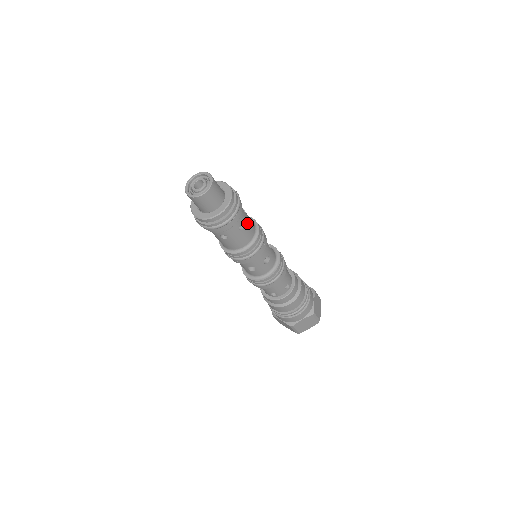
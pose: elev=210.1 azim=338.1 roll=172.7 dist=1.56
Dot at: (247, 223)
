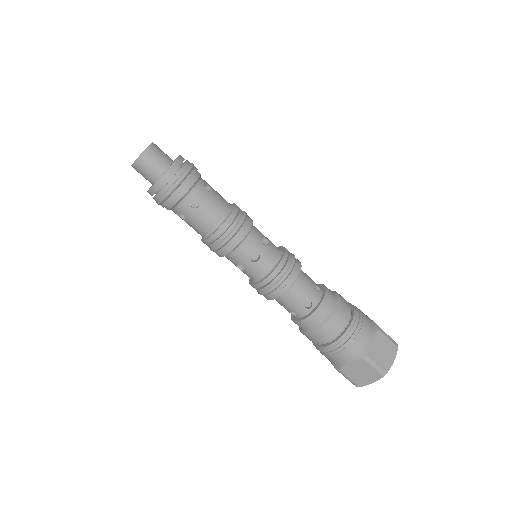
Dot at: (215, 191)
